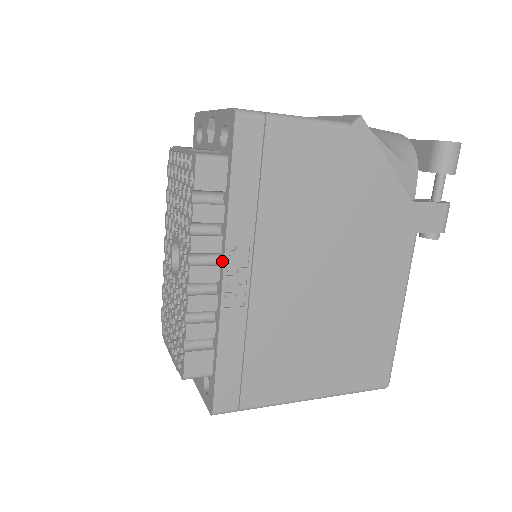
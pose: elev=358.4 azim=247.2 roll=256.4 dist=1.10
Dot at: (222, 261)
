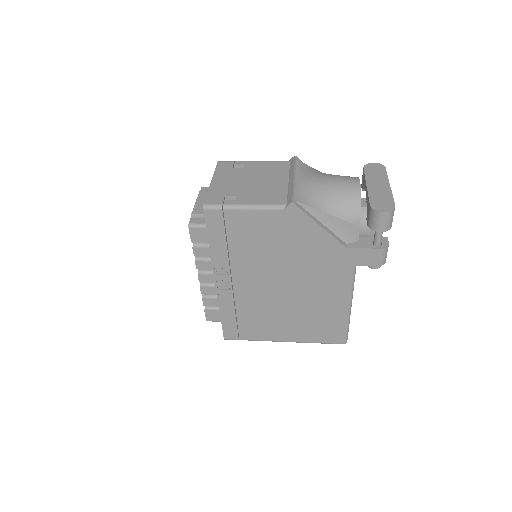
Dot at: (214, 275)
